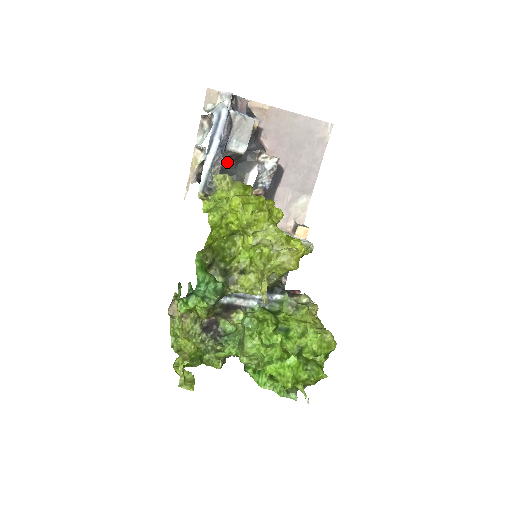
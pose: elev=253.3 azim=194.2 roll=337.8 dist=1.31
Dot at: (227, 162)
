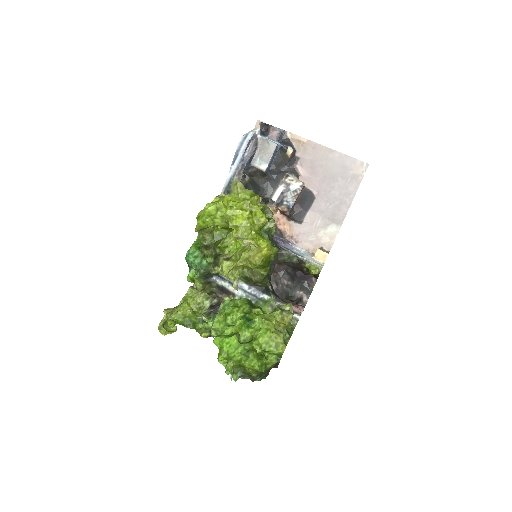
Dot at: (257, 177)
